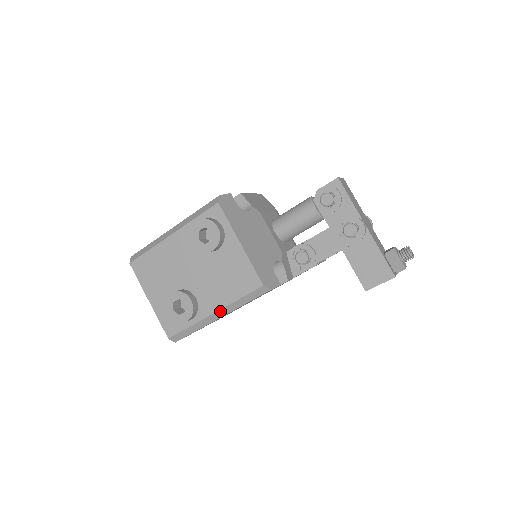
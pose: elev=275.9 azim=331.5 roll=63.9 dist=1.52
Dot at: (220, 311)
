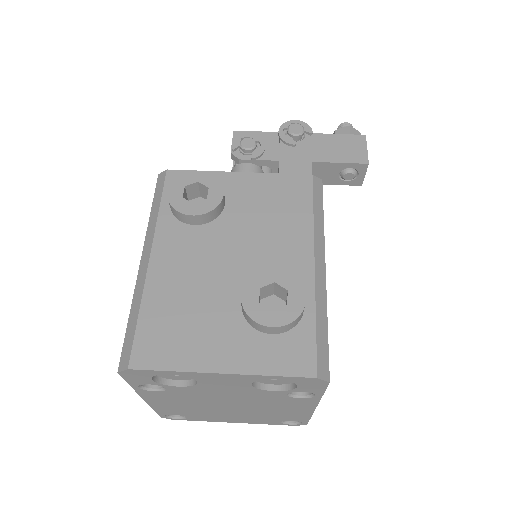
Dot at: (316, 253)
